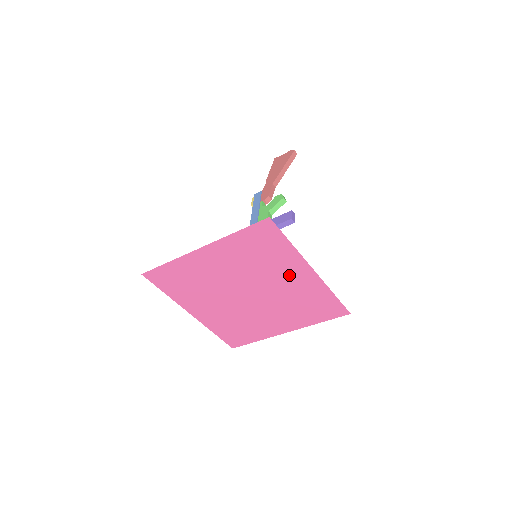
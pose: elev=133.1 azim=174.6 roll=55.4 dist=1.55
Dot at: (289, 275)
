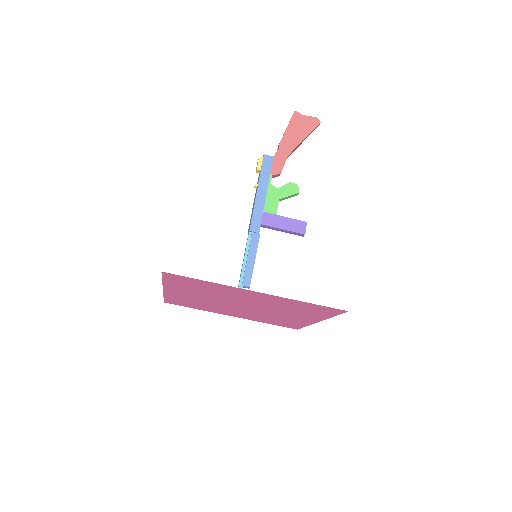
Dot at: (297, 316)
